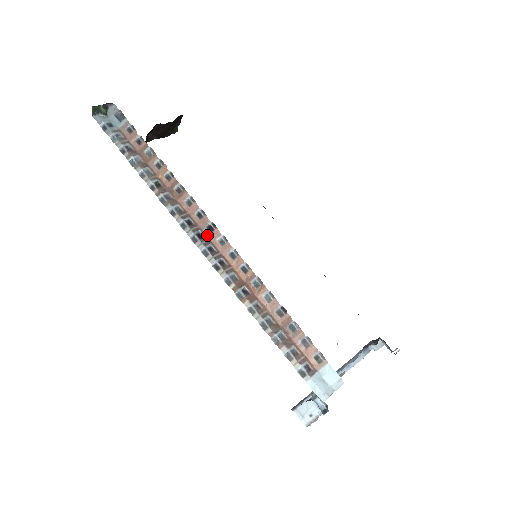
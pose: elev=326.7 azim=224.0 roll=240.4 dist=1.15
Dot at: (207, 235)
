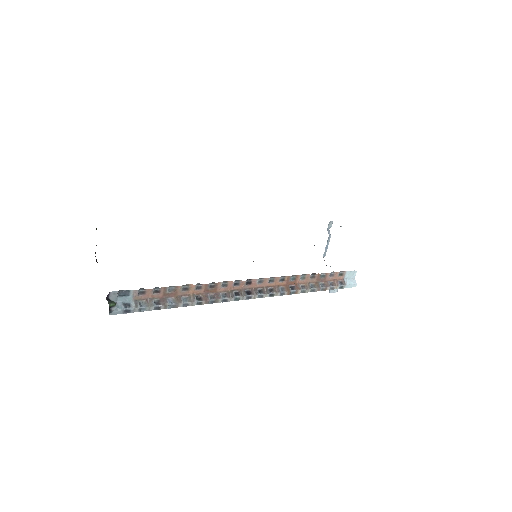
Dot at: (250, 288)
